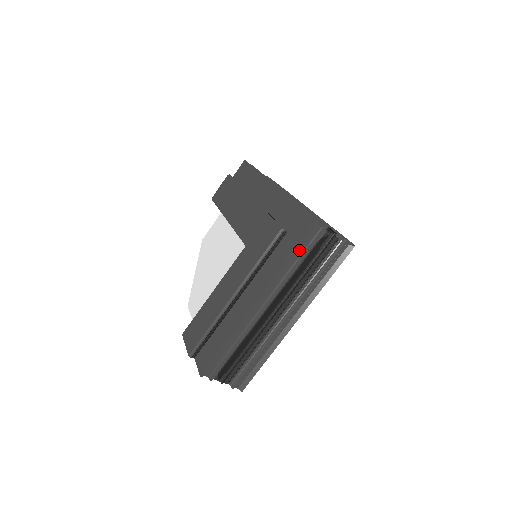
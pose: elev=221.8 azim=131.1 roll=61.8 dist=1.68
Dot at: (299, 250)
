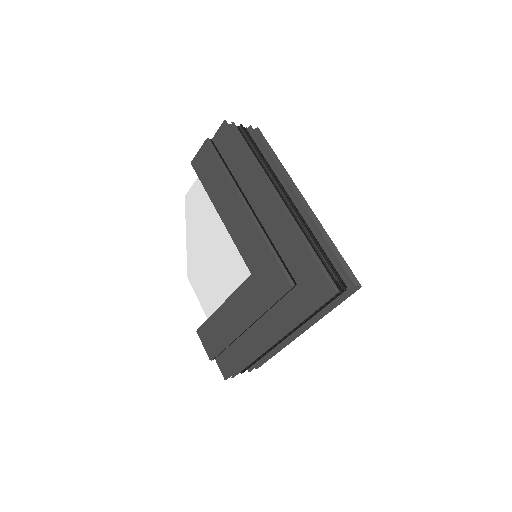
Dot at: occluded
